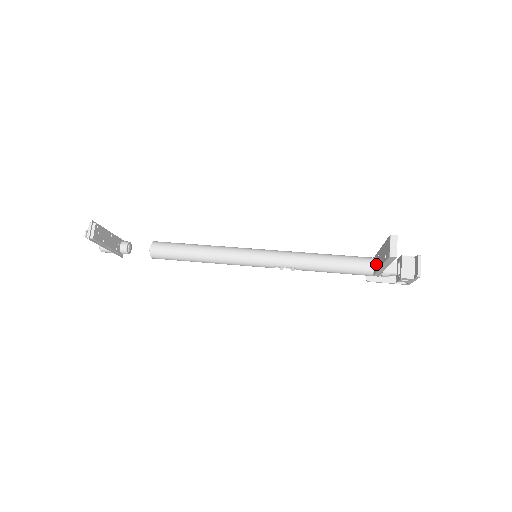
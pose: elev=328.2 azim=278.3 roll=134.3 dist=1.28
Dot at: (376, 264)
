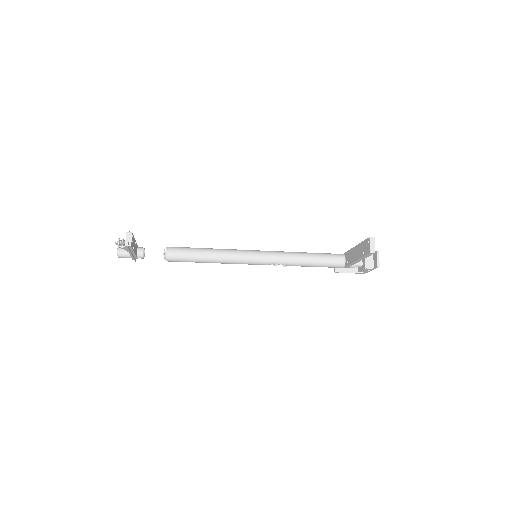
Dot at: (348, 259)
